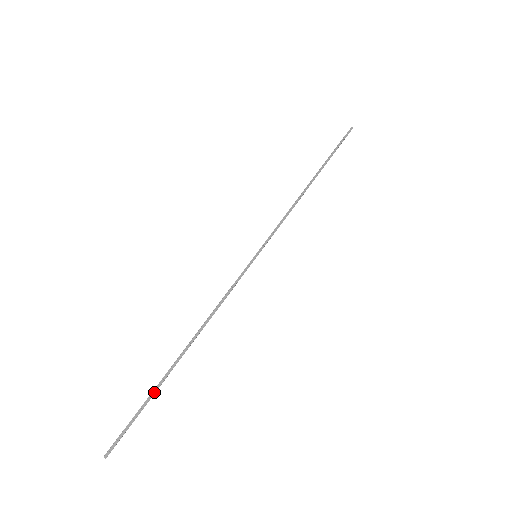
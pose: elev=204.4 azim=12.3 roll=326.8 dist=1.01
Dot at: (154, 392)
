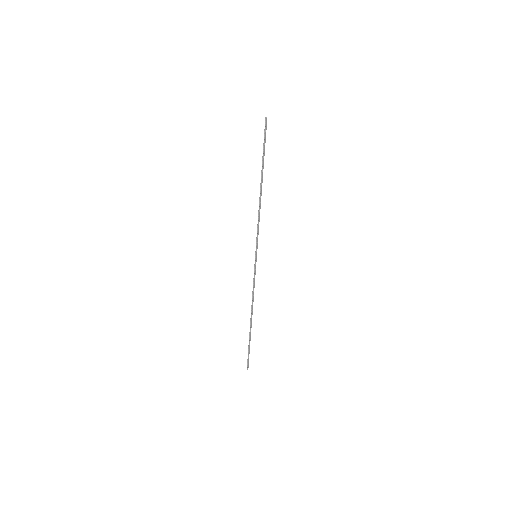
Dot at: occluded
